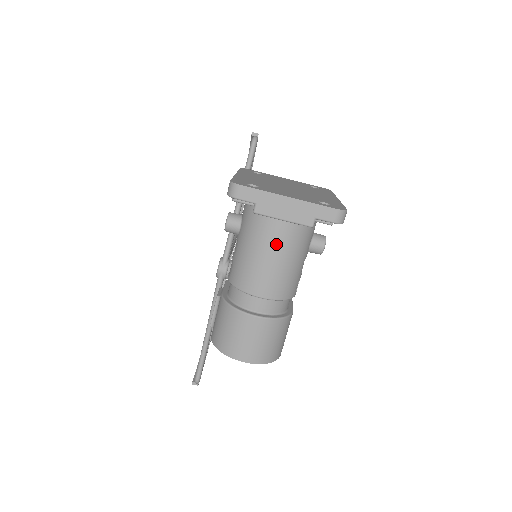
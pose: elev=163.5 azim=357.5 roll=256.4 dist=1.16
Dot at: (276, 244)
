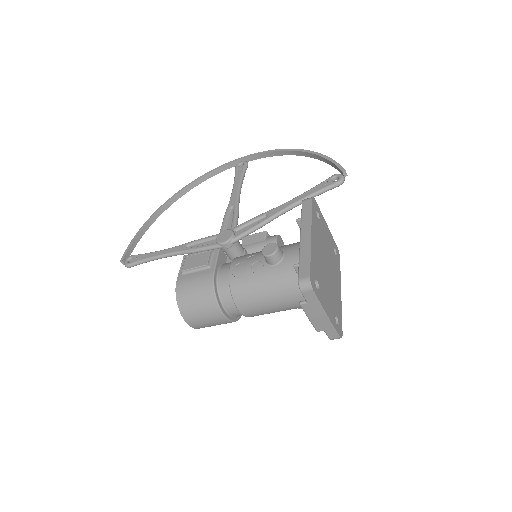
Dot at: (285, 304)
